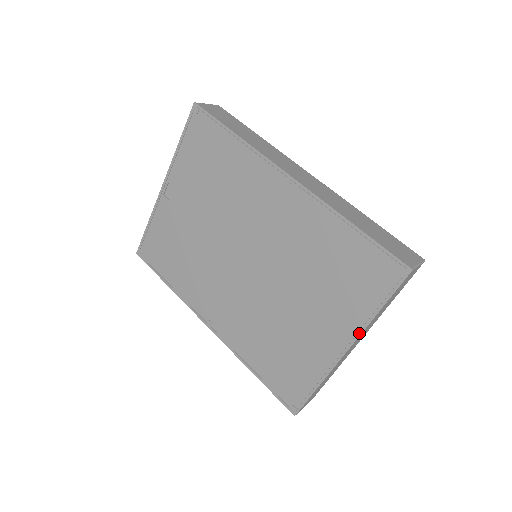
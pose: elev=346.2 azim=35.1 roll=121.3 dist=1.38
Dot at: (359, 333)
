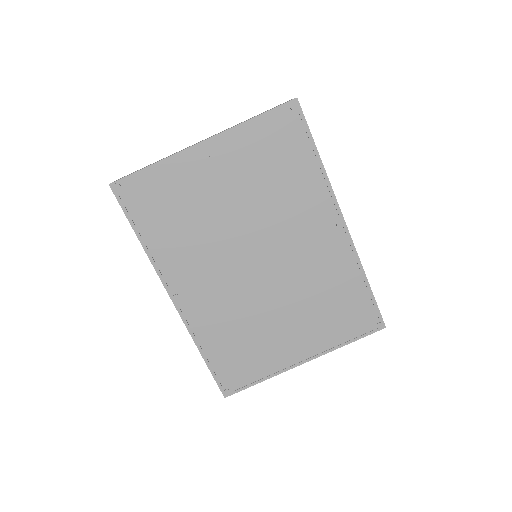
Dot at: (323, 353)
